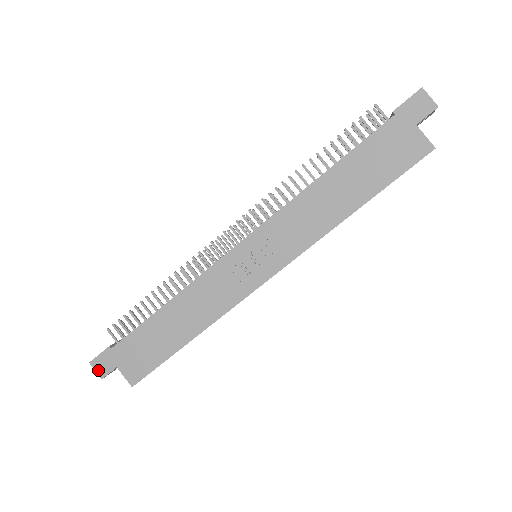
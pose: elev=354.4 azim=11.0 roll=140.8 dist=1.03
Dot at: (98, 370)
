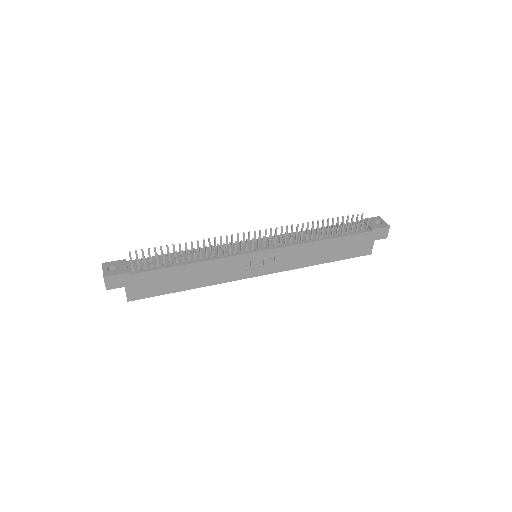
Dot at: (108, 284)
